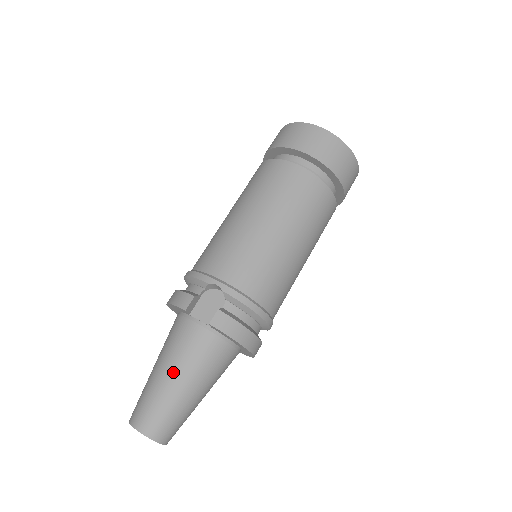
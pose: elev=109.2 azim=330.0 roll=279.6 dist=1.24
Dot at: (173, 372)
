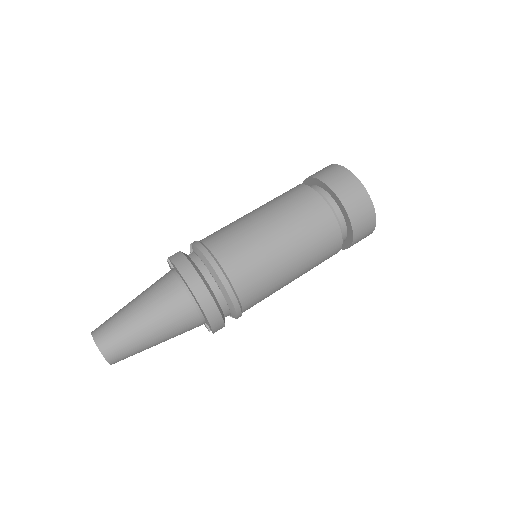
Dot at: (136, 297)
